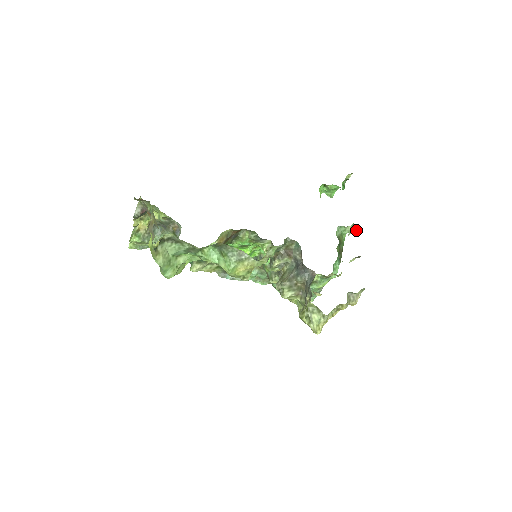
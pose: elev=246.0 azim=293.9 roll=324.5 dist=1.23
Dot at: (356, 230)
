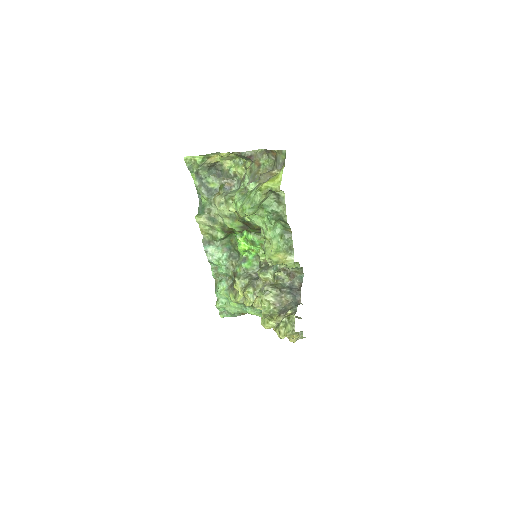
Dot at: occluded
